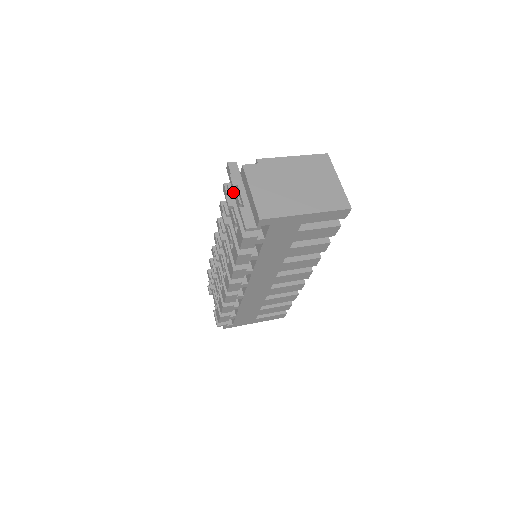
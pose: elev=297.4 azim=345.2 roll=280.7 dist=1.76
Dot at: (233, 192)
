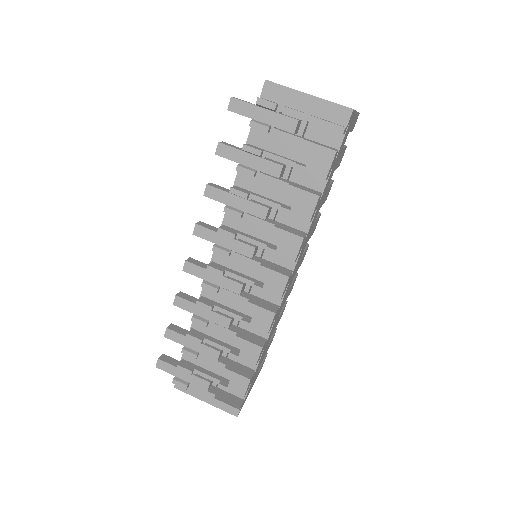
Dot at: (267, 123)
